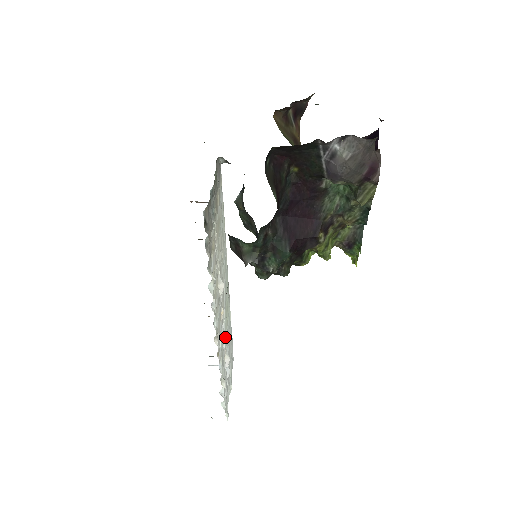
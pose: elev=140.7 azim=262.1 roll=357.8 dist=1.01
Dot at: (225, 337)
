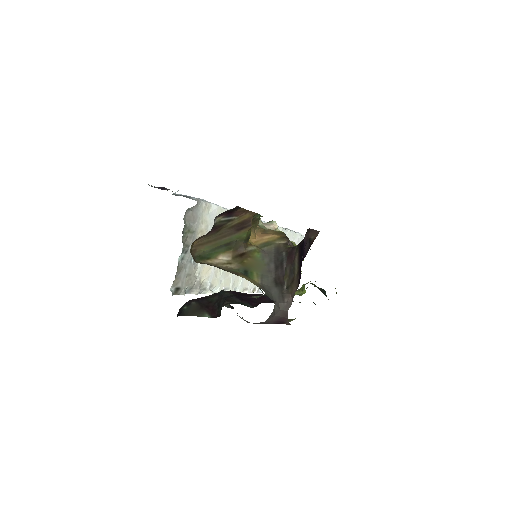
Dot at: occluded
